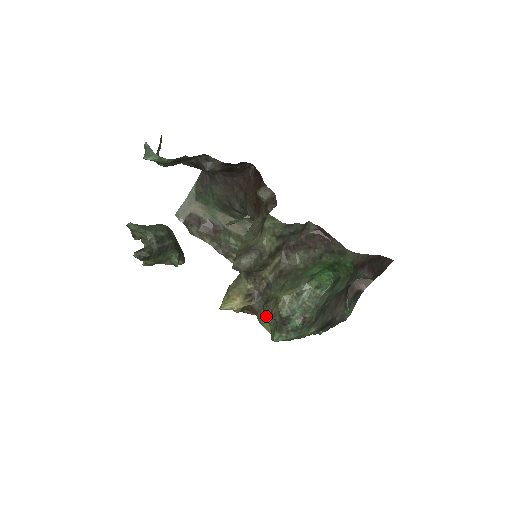
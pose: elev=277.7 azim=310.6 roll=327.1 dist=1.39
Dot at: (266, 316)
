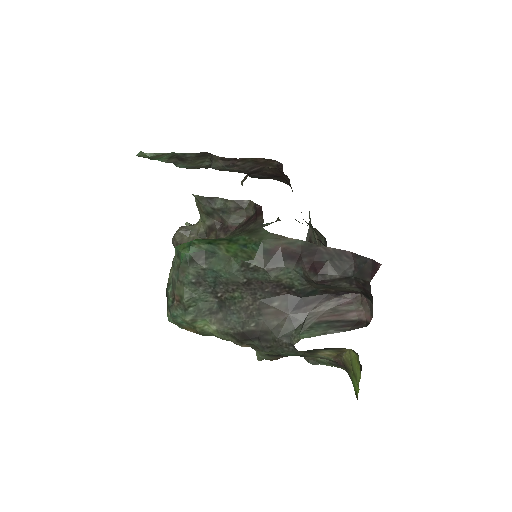
Dot at: occluded
